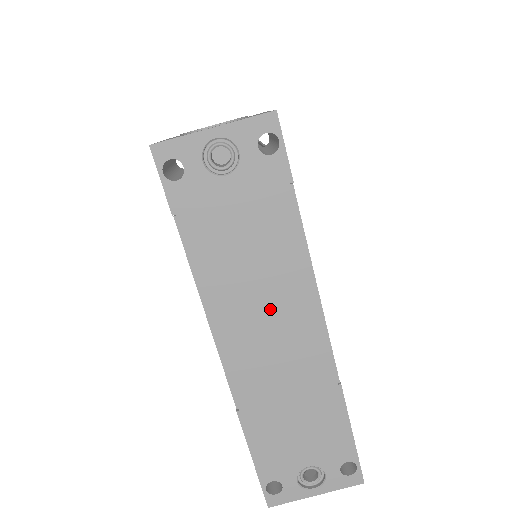
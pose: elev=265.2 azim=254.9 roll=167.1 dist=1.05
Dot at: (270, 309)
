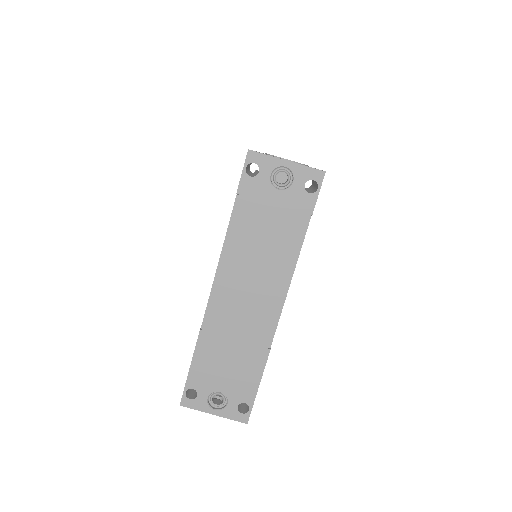
Dot at: (257, 279)
